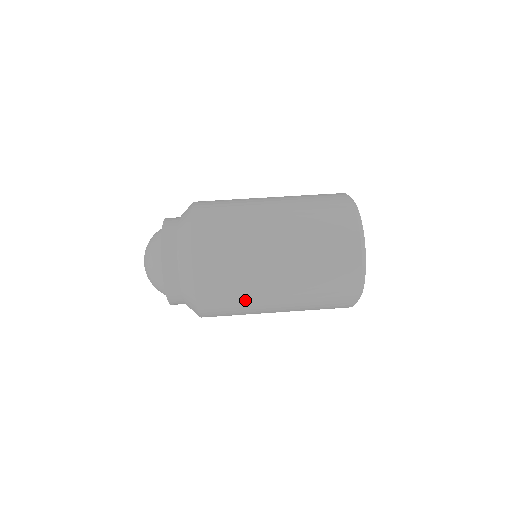
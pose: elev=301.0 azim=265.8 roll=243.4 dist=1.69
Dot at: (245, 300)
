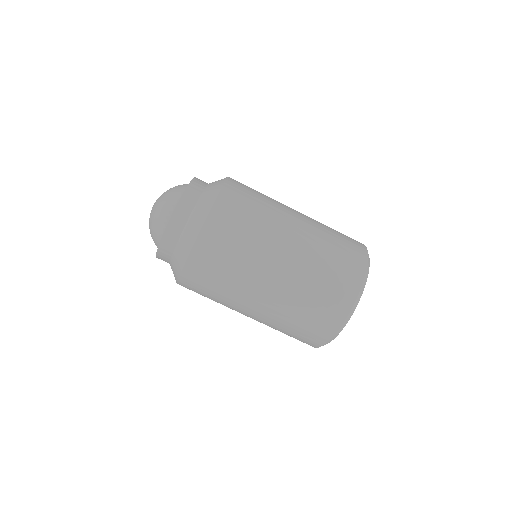
Dot at: occluded
